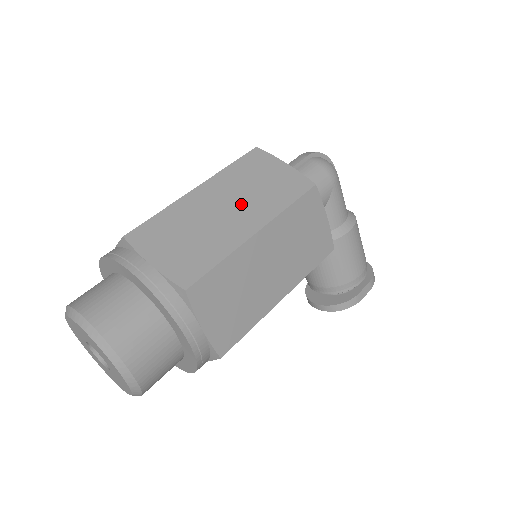
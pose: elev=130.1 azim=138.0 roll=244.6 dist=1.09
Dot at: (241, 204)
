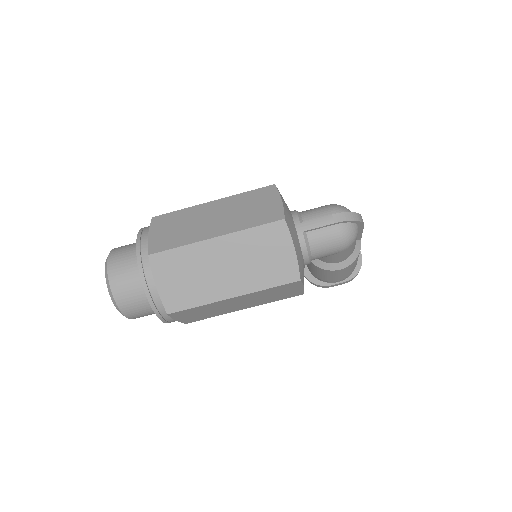
Dot at: (237, 270)
